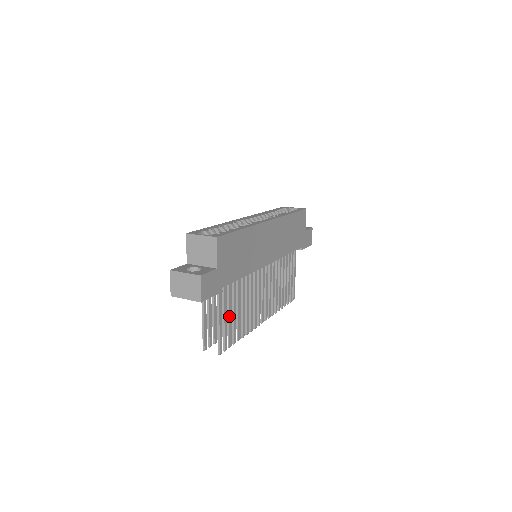
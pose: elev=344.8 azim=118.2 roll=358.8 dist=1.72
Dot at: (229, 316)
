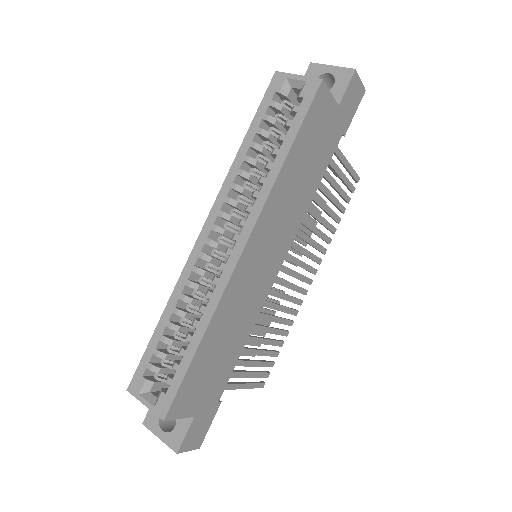
Dot at: (252, 366)
